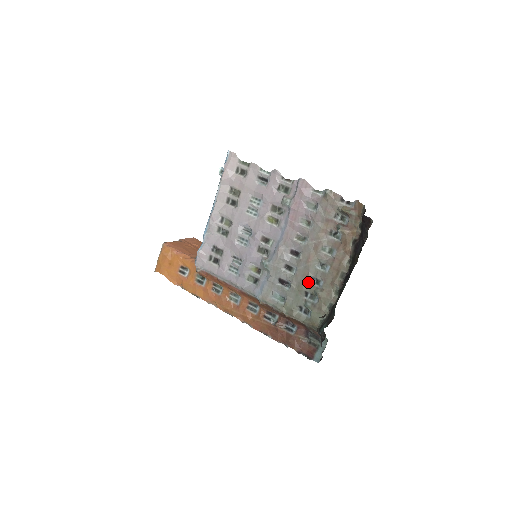
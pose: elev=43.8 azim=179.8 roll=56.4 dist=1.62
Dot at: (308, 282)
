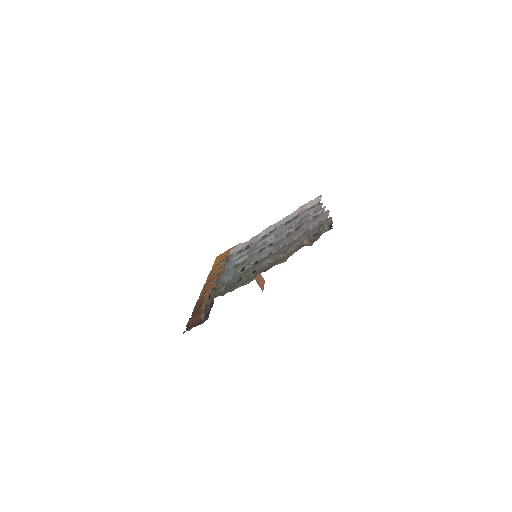
Dot at: (250, 273)
